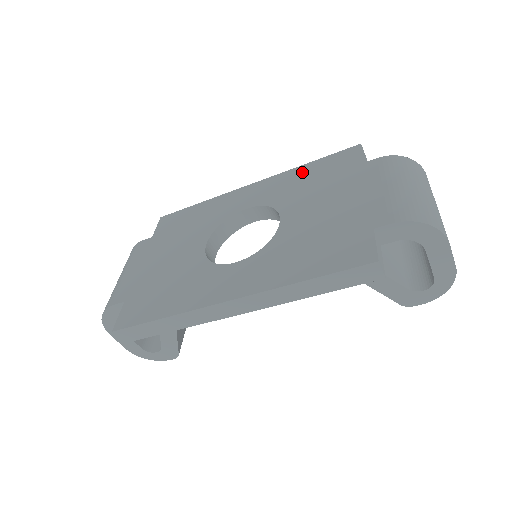
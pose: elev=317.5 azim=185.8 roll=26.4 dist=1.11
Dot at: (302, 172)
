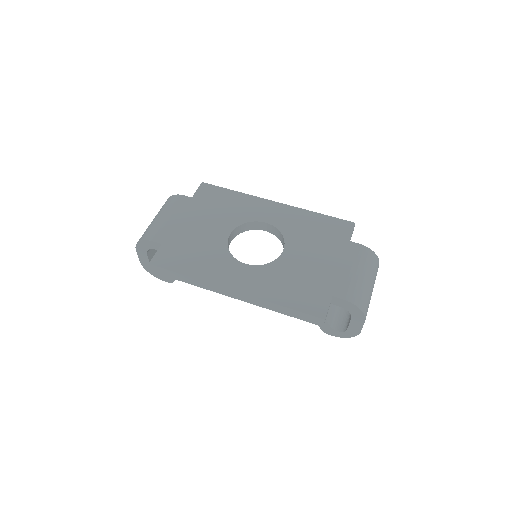
Dot at: (312, 218)
